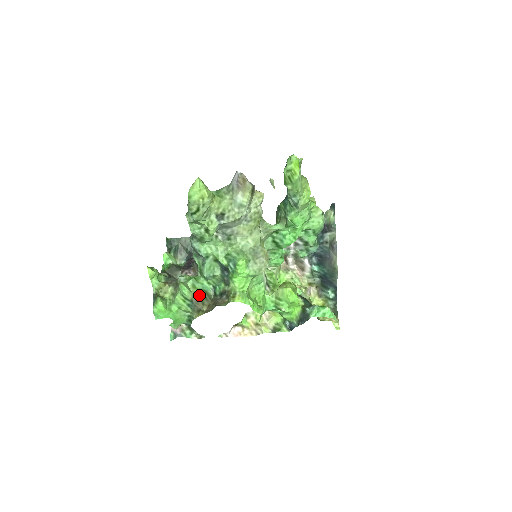
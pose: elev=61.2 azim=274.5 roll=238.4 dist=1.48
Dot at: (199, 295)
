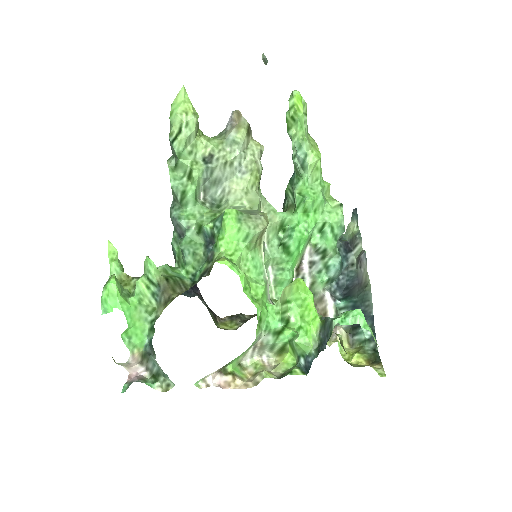
Dot at: (170, 280)
